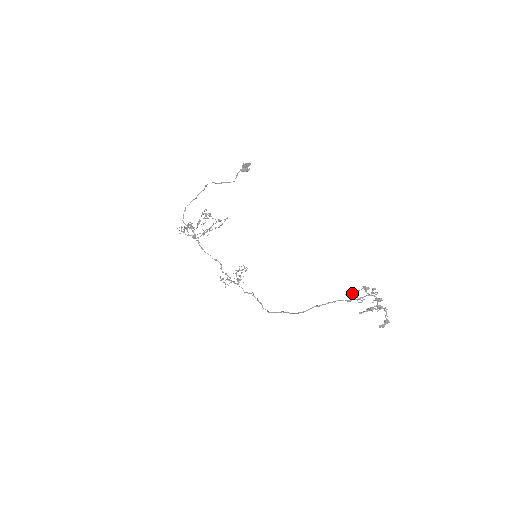
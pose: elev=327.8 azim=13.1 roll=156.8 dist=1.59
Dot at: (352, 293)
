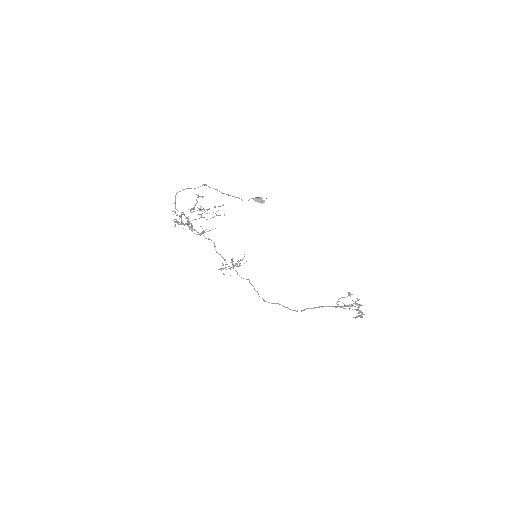
Dot at: occluded
